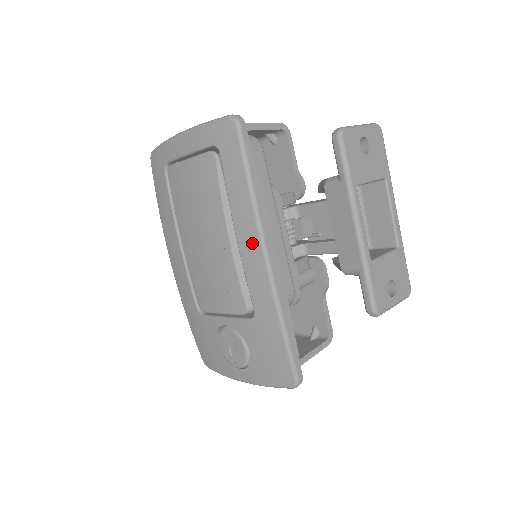
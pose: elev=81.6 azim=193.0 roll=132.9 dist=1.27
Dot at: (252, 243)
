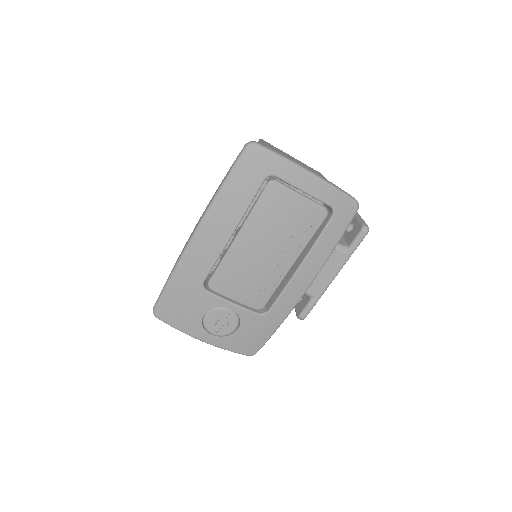
Dot at: (307, 278)
